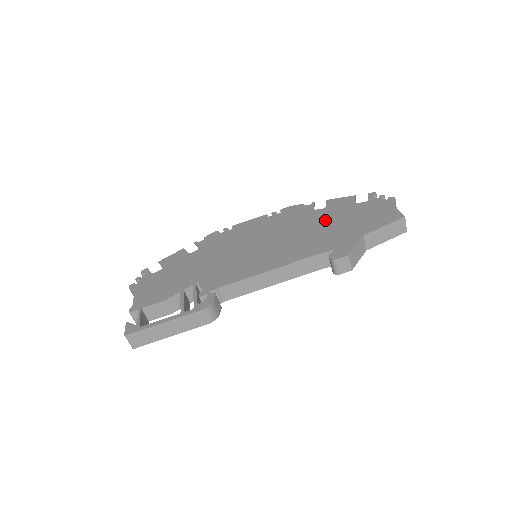
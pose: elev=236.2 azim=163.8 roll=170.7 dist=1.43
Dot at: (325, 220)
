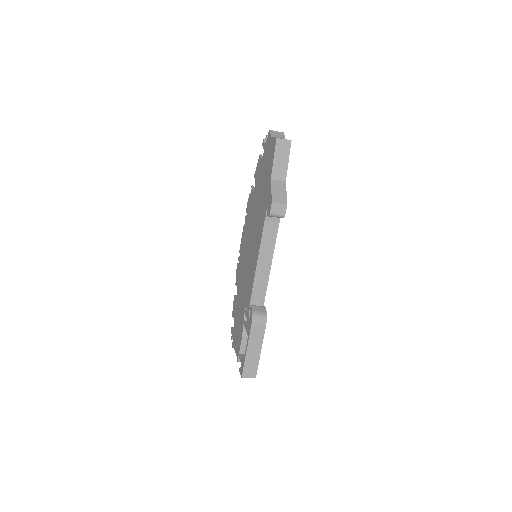
Dot at: (258, 192)
